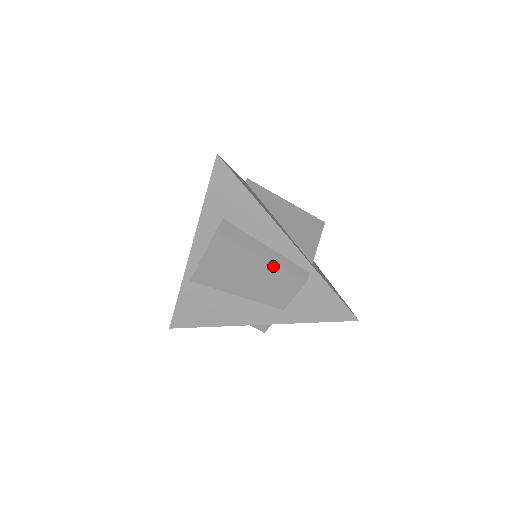
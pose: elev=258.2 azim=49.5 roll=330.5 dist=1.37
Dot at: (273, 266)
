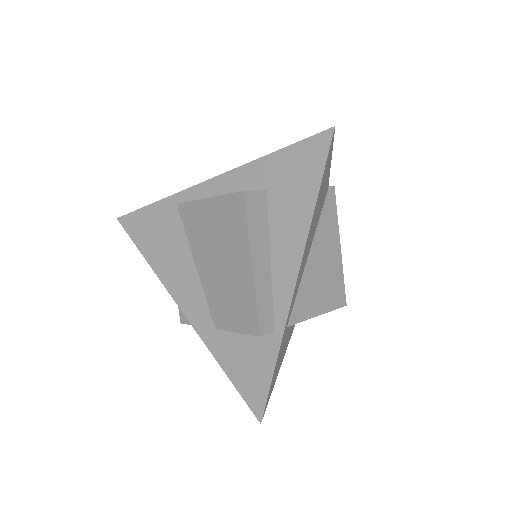
Dot at: (252, 285)
